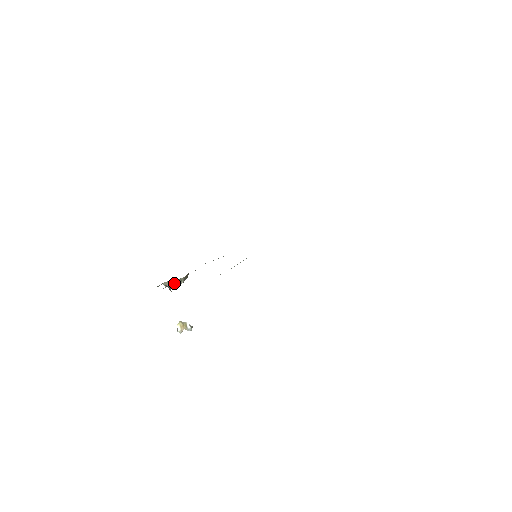
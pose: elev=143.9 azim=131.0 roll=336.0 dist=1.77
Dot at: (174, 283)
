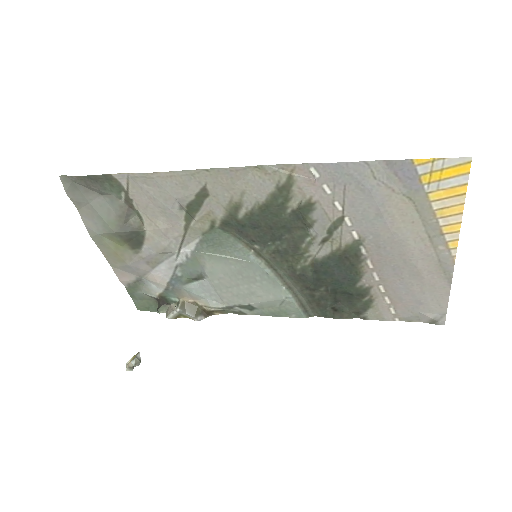
Dot at: (172, 309)
